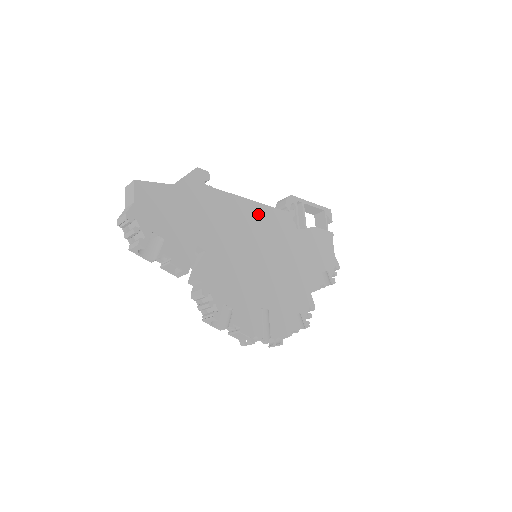
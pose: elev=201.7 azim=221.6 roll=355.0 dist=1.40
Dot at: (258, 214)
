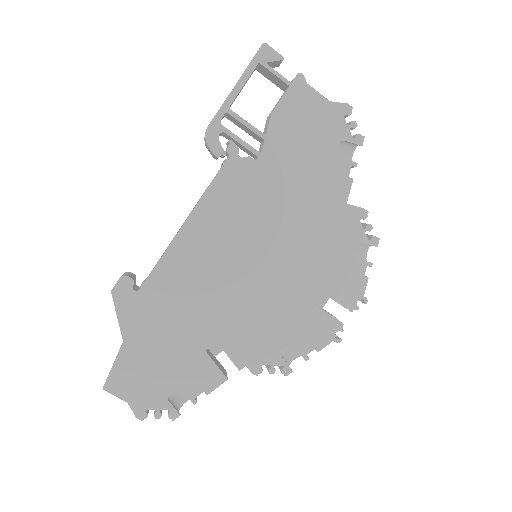
Dot at: (207, 225)
